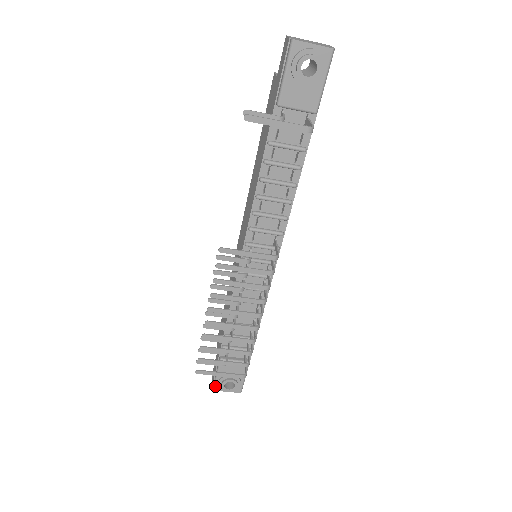
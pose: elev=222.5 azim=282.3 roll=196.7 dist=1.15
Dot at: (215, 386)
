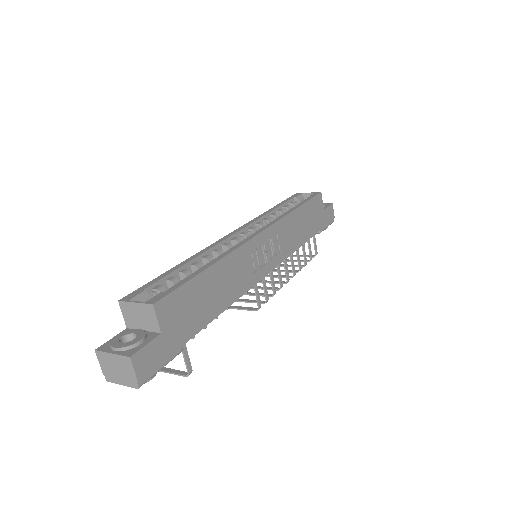
Dot at: occluded
